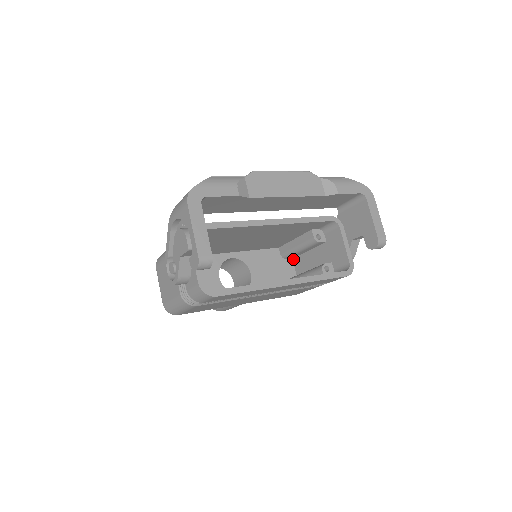
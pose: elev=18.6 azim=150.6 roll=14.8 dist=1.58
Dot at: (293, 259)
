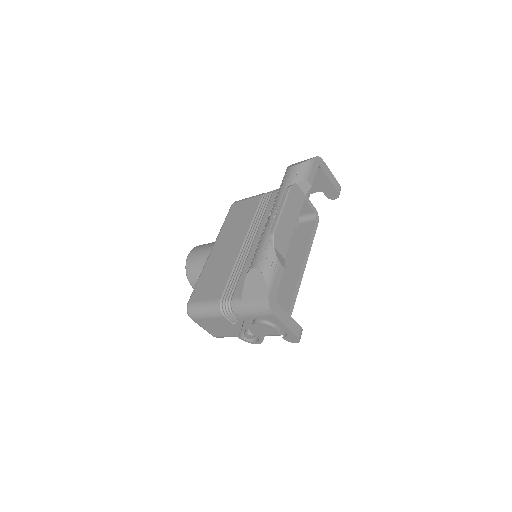
Dot at: occluded
